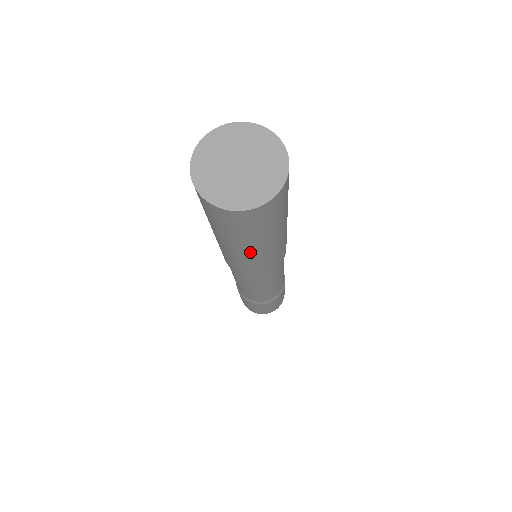
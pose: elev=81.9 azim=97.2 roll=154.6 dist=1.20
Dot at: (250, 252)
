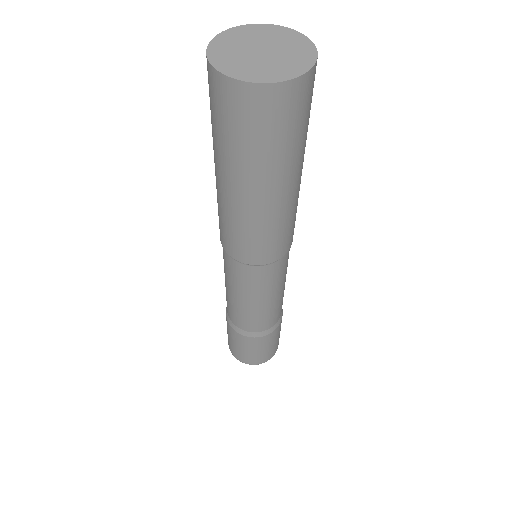
Dot at: (267, 195)
